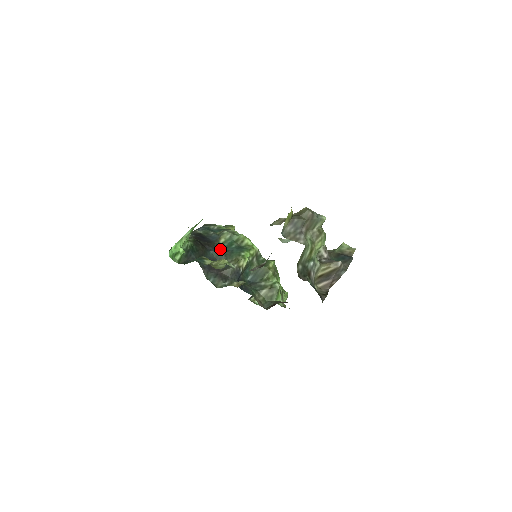
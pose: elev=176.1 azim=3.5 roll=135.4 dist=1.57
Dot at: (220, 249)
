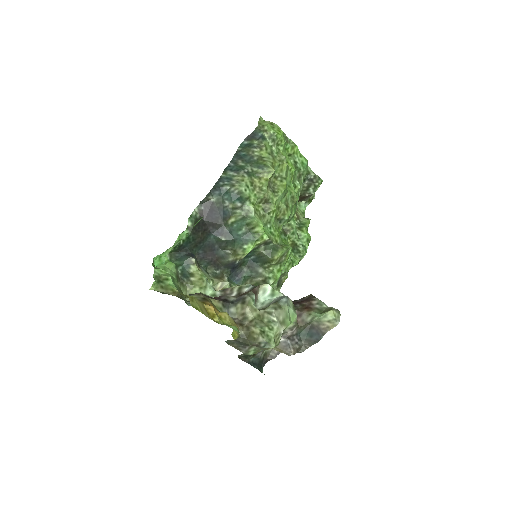
Dot at: (224, 234)
